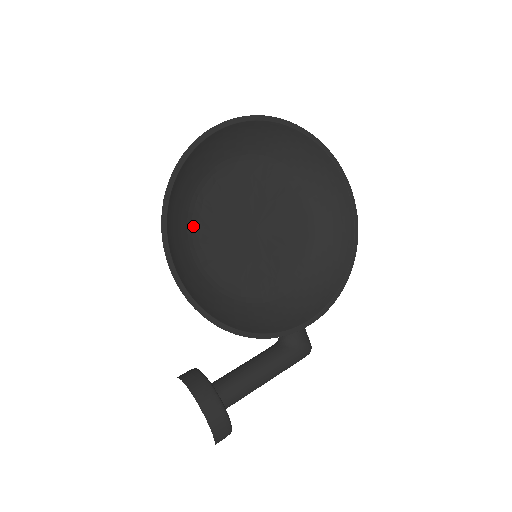
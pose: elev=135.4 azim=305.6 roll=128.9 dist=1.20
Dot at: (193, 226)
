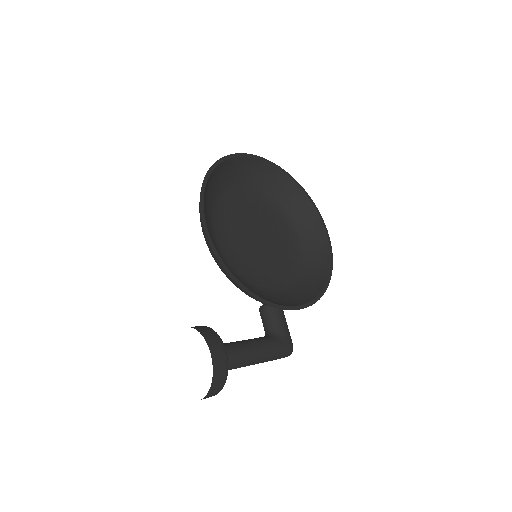
Dot at: (215, 214)
